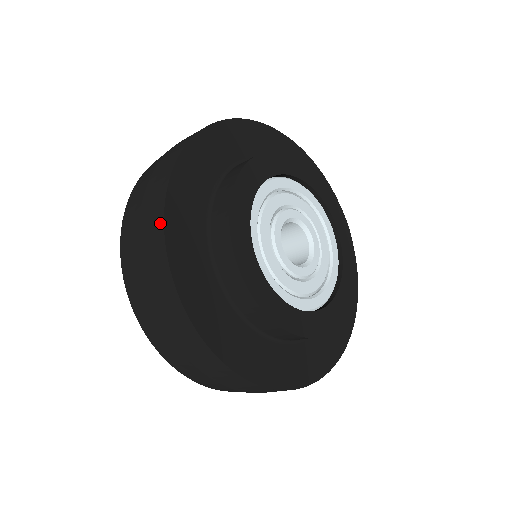
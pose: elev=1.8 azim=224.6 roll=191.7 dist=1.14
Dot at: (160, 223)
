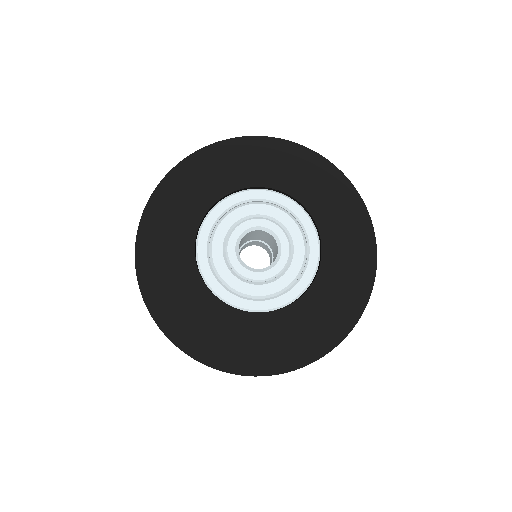
Dot at: (137, 237)
